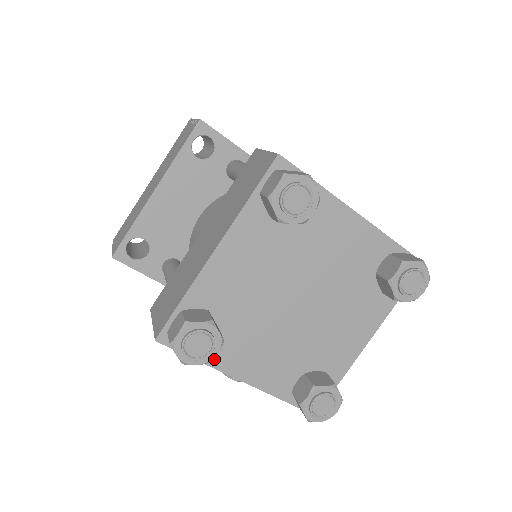
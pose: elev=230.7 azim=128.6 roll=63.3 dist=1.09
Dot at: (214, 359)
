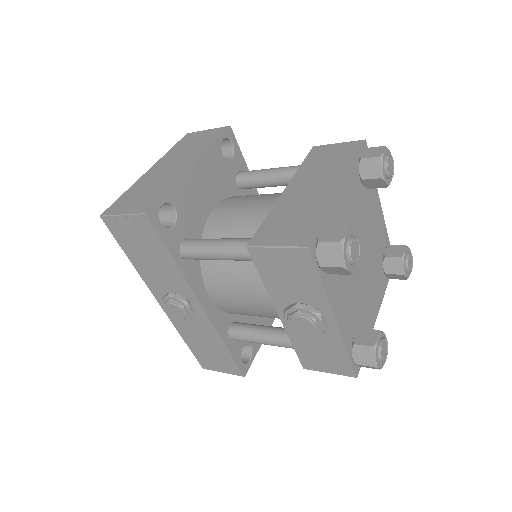
Dot at: (328, 288)
